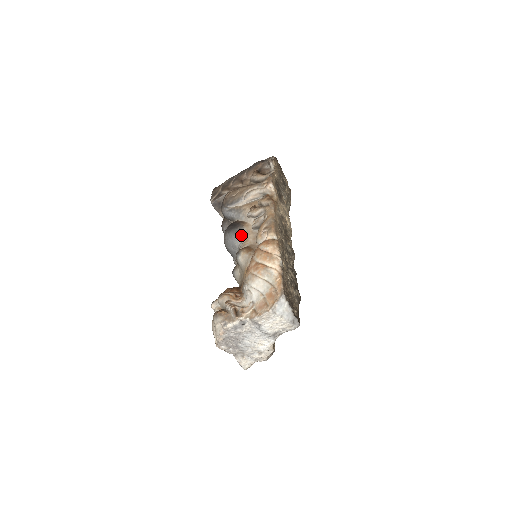
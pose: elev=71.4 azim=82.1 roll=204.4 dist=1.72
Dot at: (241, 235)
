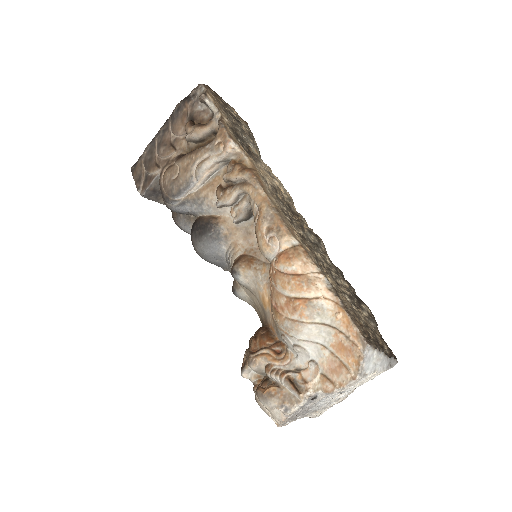
Dot at: (222, 240)
